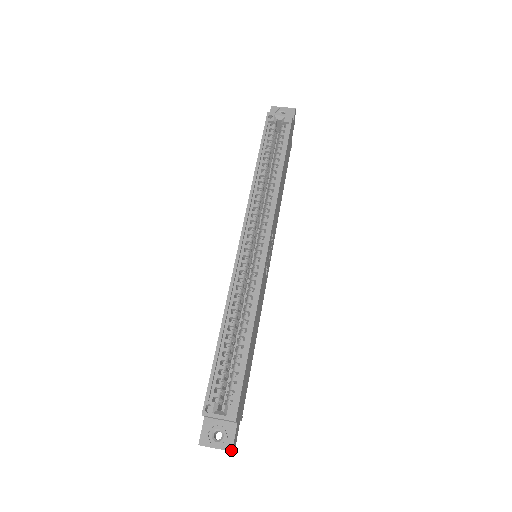
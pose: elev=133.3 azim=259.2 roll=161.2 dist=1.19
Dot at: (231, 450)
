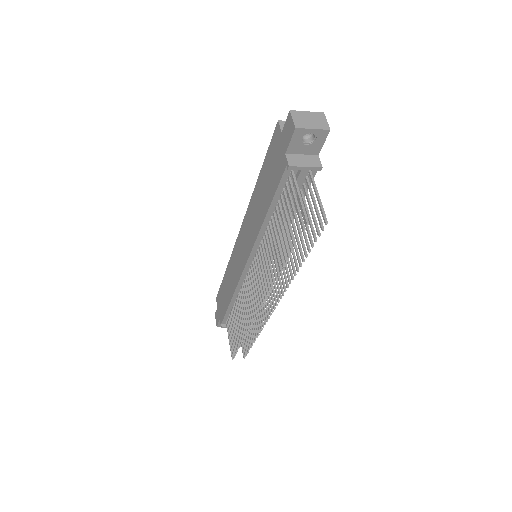
Dot at: (322, 113)
